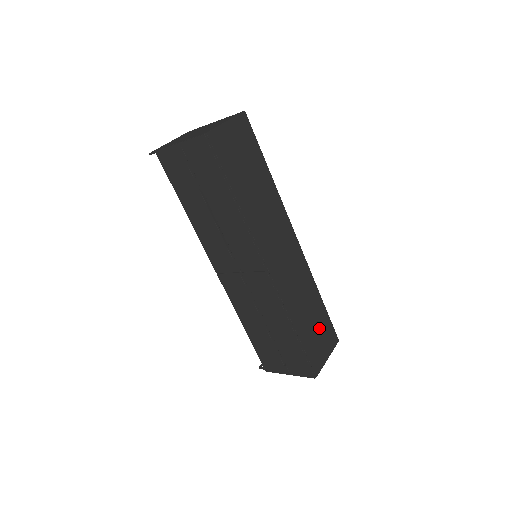
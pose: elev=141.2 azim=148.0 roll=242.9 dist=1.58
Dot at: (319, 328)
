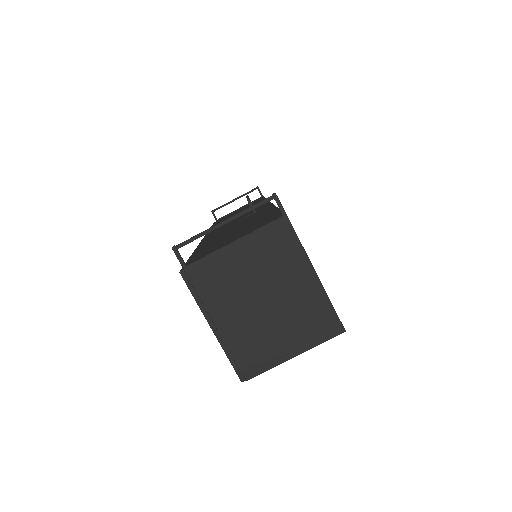
Dot at: occluded
